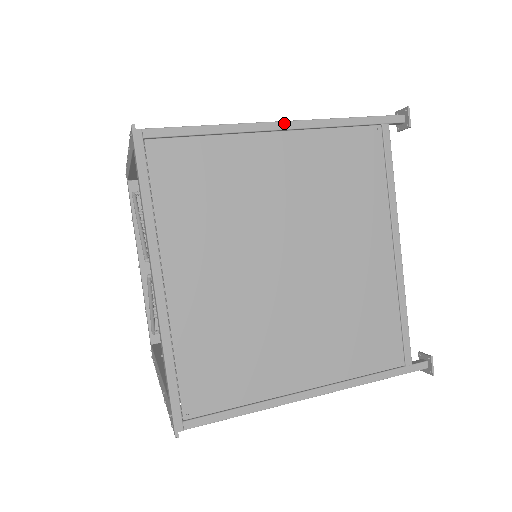
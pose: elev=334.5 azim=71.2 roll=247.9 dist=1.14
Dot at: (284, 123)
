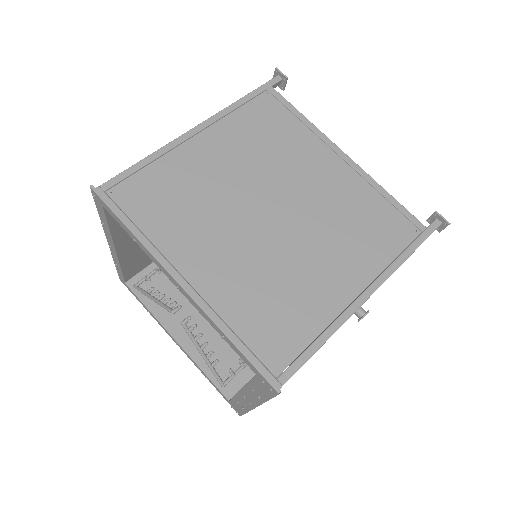
Dot at: (198, 127)
